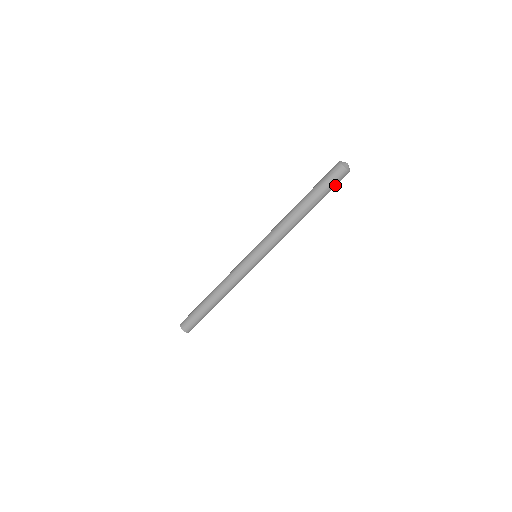
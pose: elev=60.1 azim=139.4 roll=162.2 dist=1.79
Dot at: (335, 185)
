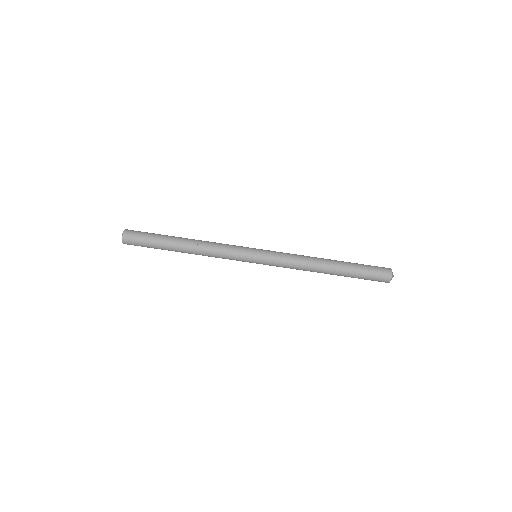
Dot at: (370, 279)
